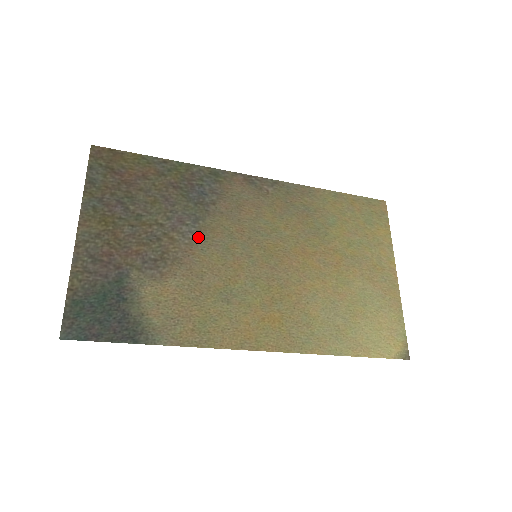
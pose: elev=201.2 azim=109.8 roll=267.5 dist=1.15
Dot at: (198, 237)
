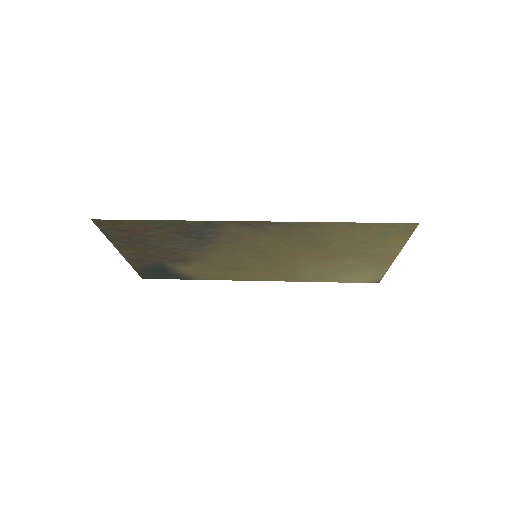
Dot at: (206, 251)
